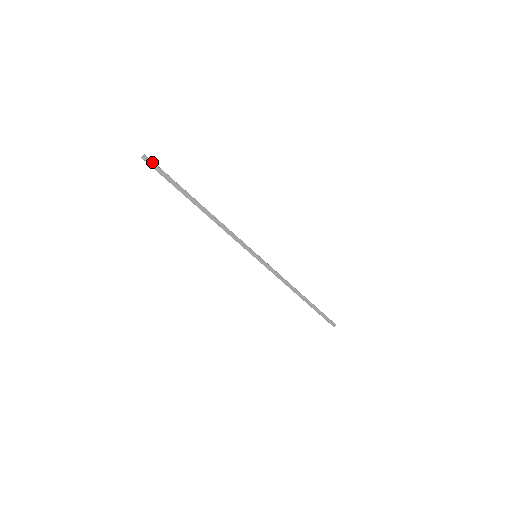
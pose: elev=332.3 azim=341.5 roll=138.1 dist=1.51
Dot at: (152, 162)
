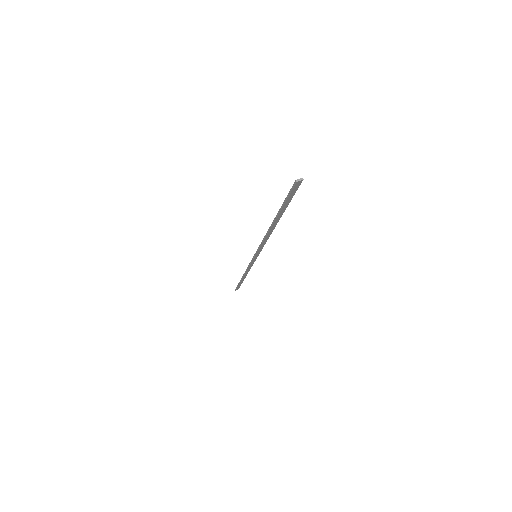
Dot at: (298, 186)
